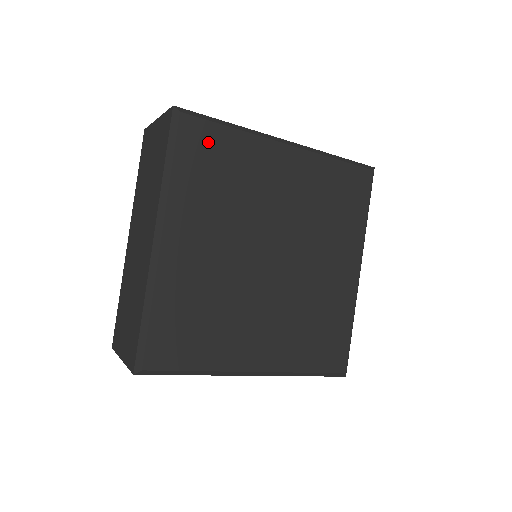
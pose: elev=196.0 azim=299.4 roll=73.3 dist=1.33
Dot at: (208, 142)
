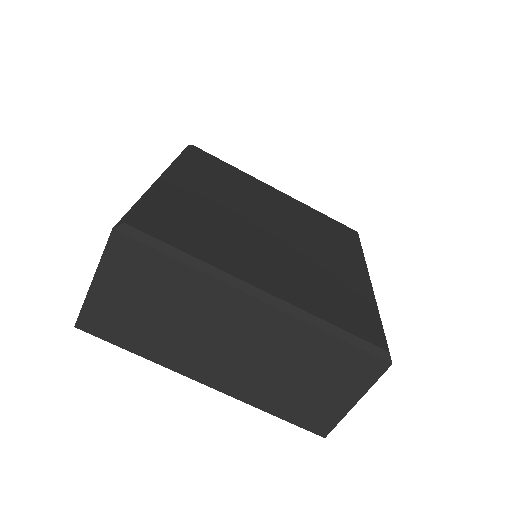
Dot at: (212, 162)
